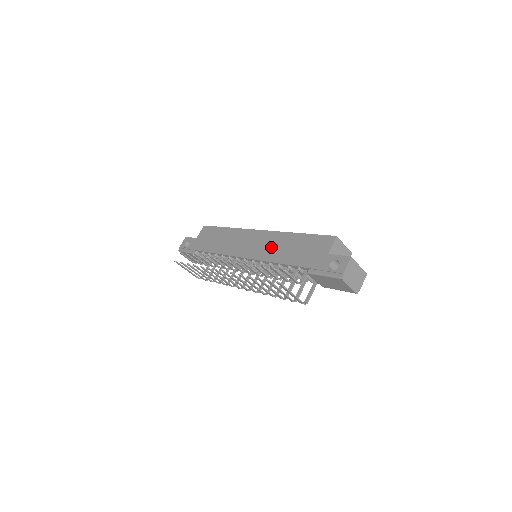
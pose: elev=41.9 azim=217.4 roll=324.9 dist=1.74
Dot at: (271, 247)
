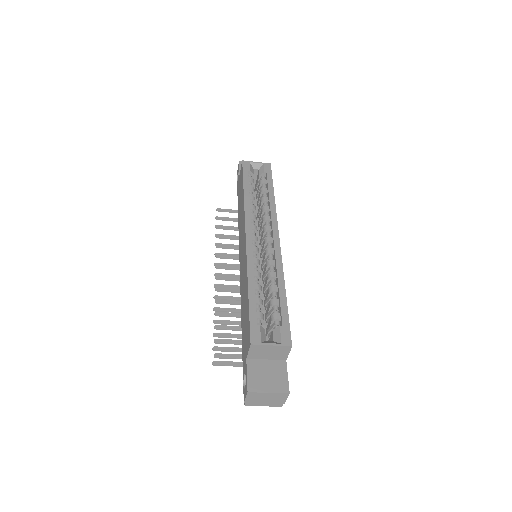
Dot at: (243, 279)
